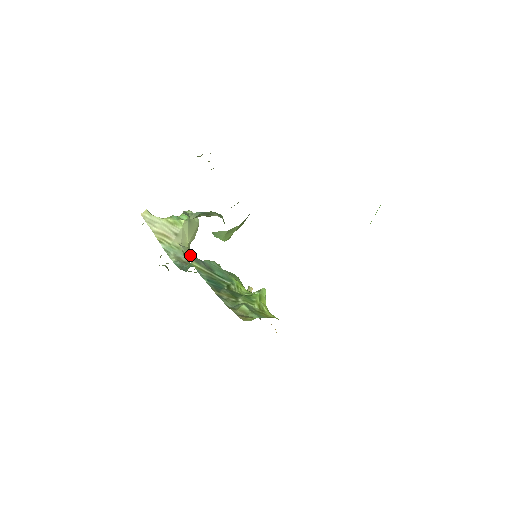
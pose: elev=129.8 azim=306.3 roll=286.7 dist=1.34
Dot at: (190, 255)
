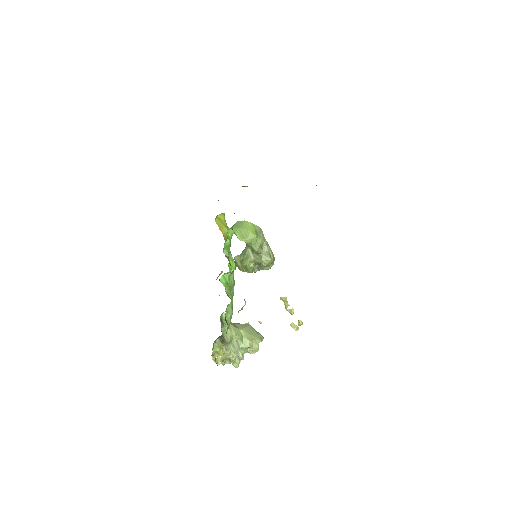
Dot at: occluded
